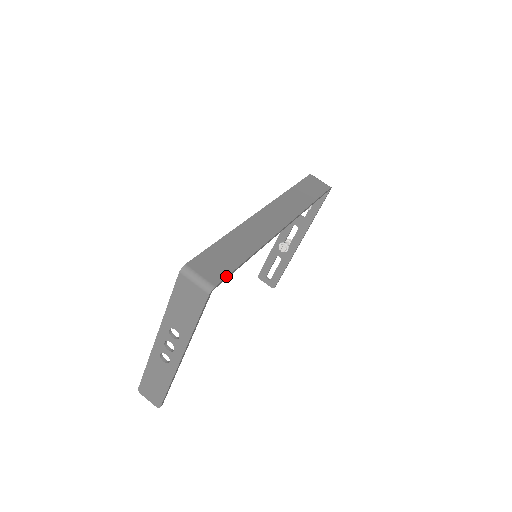
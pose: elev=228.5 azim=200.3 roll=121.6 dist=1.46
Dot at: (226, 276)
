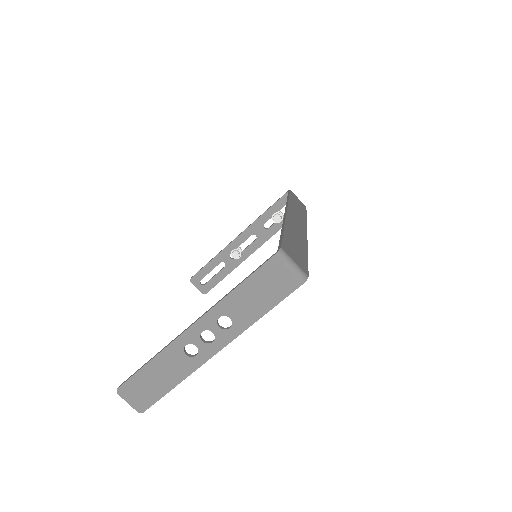
Dot at: occluded
